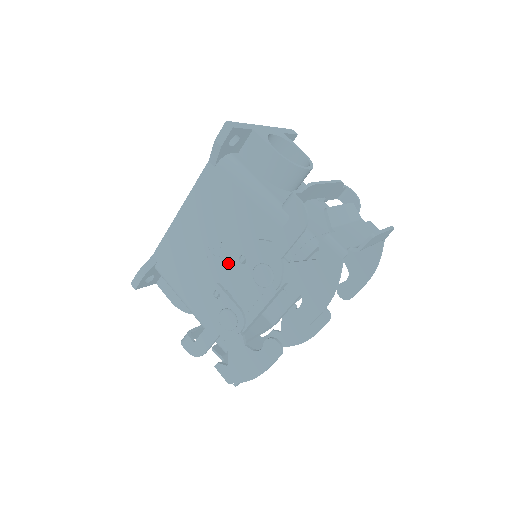
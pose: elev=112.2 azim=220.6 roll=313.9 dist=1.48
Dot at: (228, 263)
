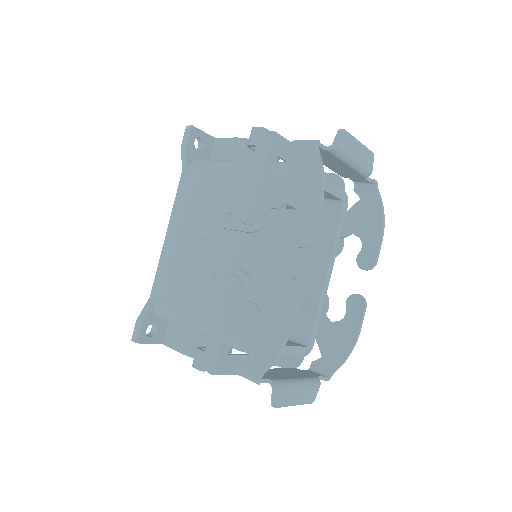
Dot at: (219, 242)
